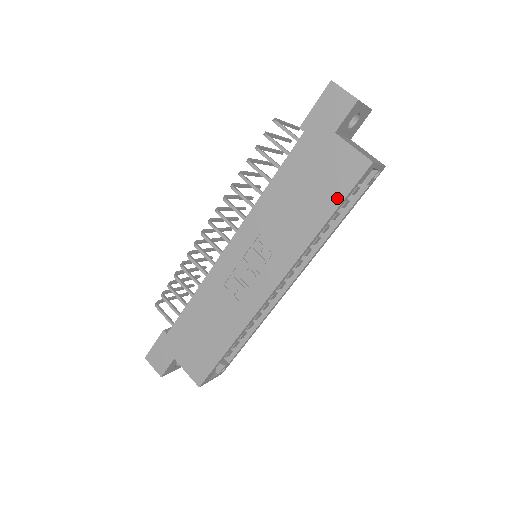
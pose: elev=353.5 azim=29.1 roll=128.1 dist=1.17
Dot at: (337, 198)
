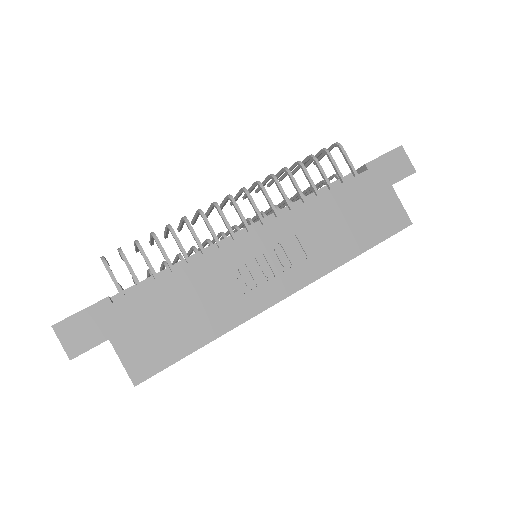
Dot at: (377, 238)
